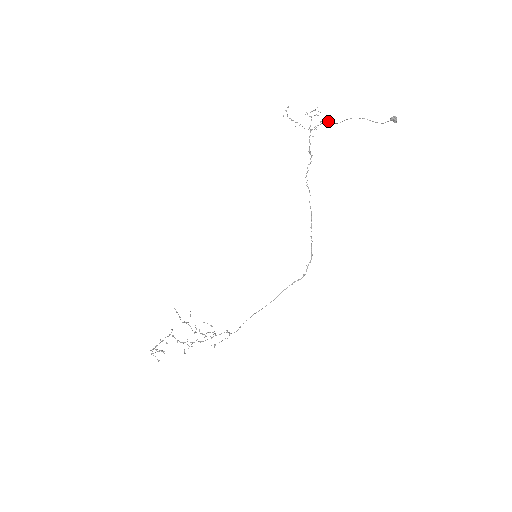
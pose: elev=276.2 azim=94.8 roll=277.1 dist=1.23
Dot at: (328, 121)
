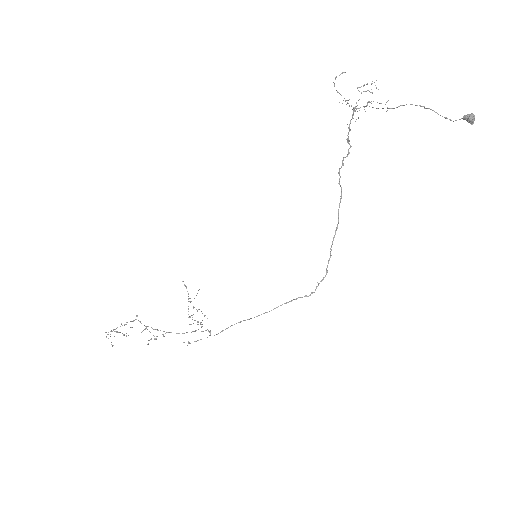
Dot at: (379, 103)
